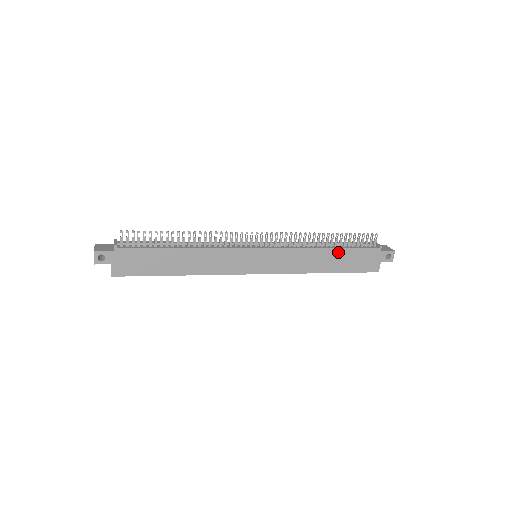
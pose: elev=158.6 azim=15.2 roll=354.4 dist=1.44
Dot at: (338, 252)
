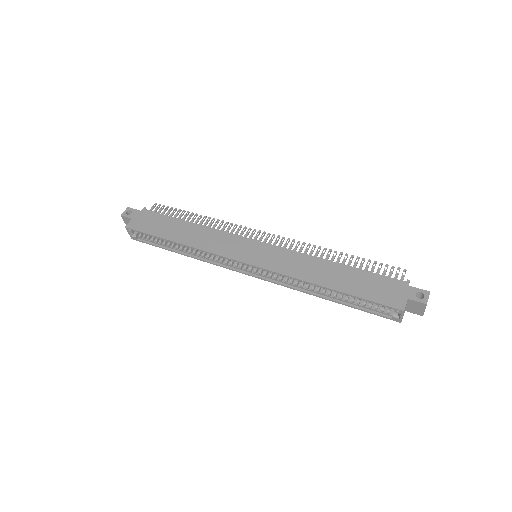
Dot at: (348, 270)
